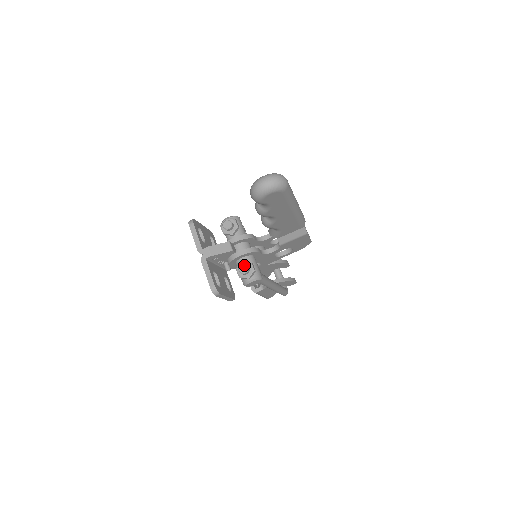
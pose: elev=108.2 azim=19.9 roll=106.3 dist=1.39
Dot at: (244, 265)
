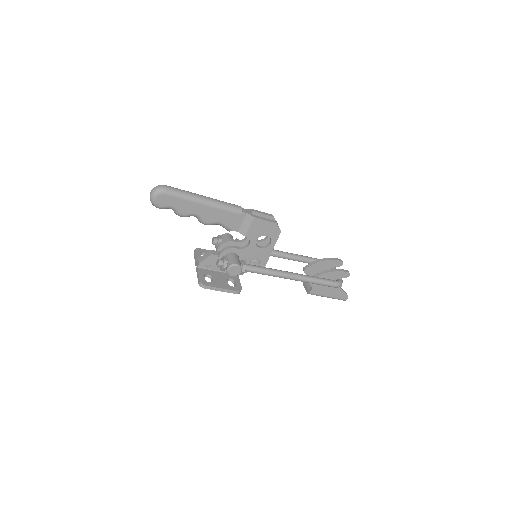
Dot at: (218, 260)
